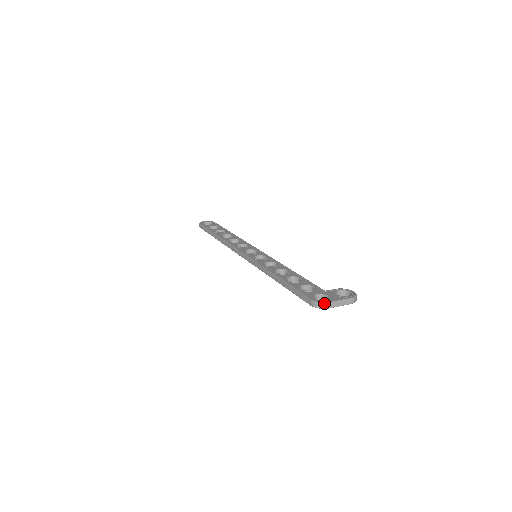
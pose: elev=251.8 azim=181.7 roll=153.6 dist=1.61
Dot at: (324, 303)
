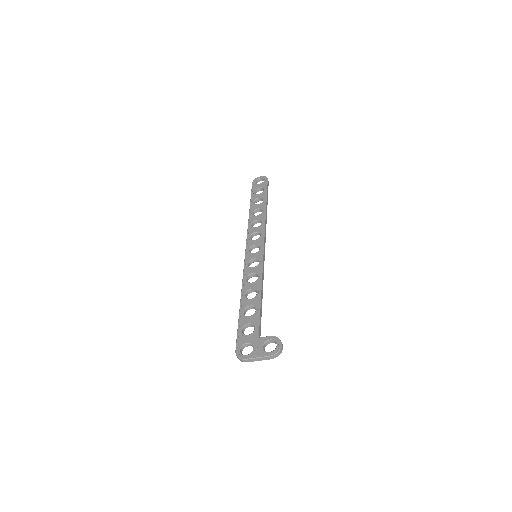
Dot at: (241, 359)
